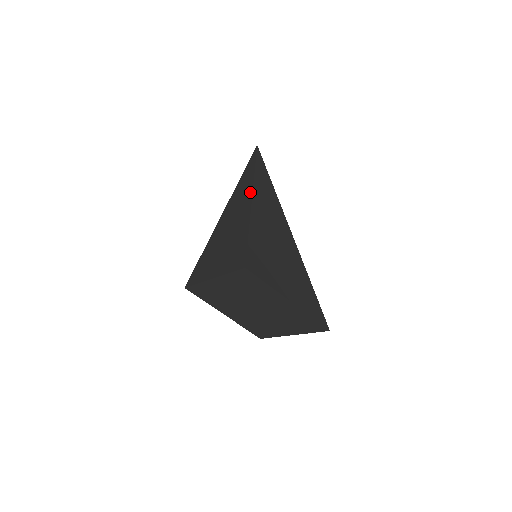
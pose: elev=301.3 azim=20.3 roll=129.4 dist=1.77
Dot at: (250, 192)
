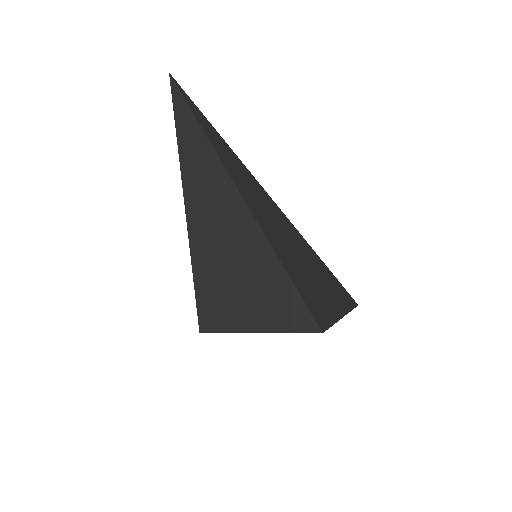
Dot at: (233, 190)
